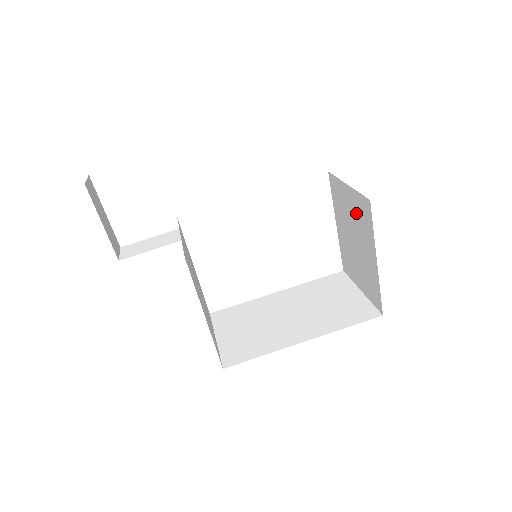
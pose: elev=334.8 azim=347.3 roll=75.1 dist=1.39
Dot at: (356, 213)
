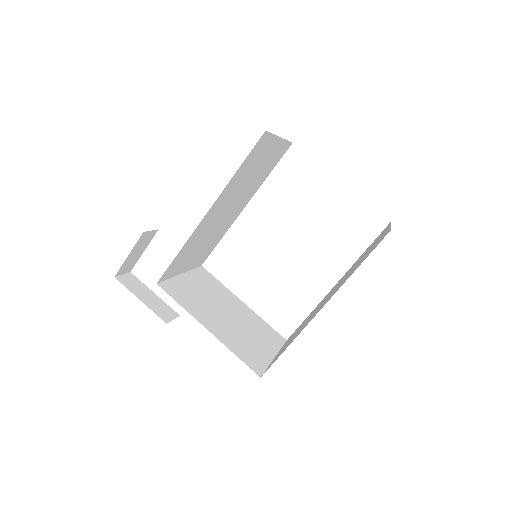
Dot at: occluded
